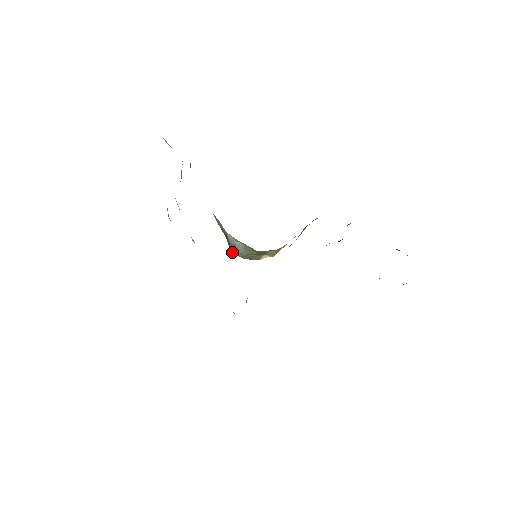
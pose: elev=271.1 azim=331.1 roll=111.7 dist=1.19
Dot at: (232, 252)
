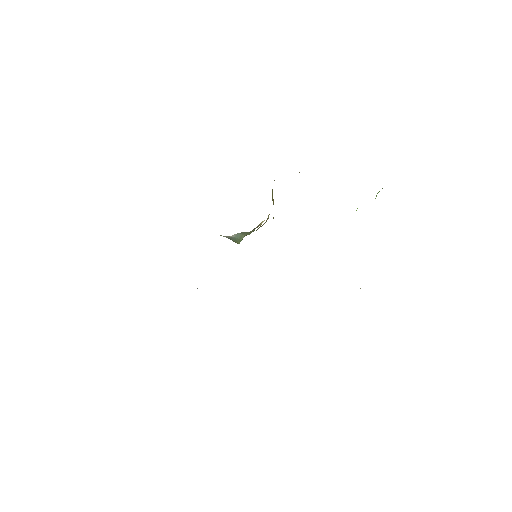
Dot at: occluded
